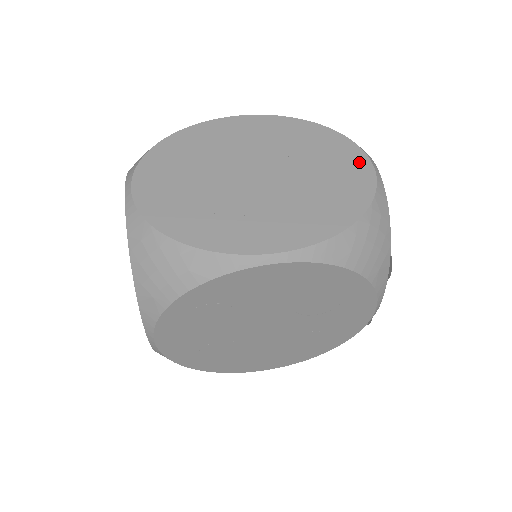
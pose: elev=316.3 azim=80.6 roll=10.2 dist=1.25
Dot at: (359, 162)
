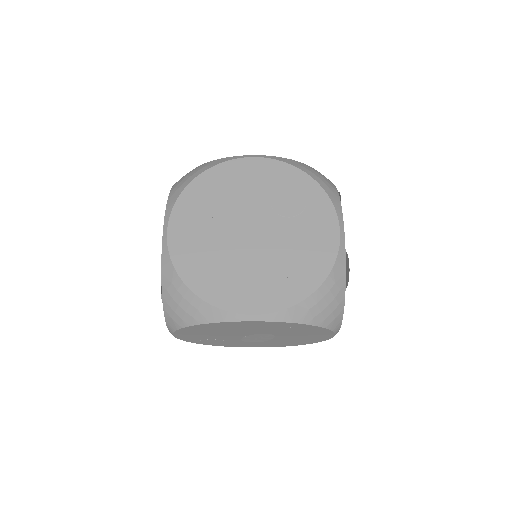
Dot at: occluded
